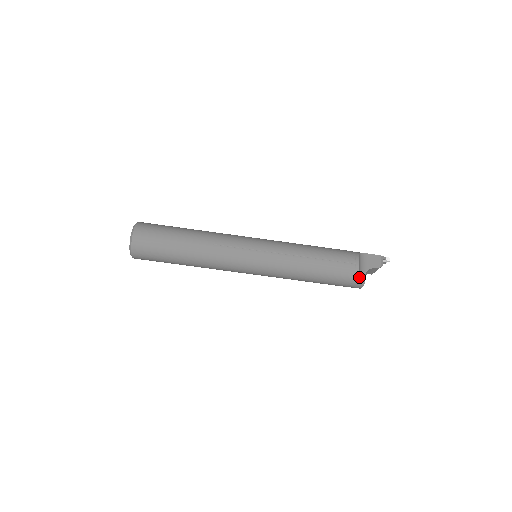
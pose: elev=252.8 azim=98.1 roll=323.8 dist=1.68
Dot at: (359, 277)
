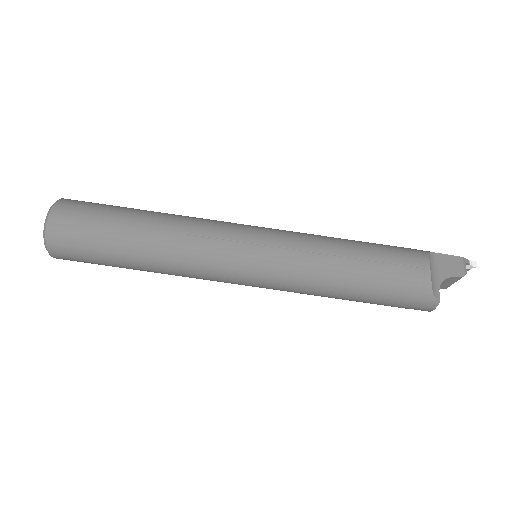
Dot at: (431, 291)
